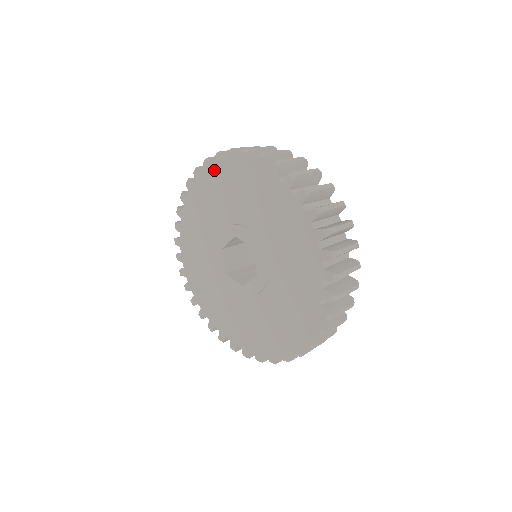
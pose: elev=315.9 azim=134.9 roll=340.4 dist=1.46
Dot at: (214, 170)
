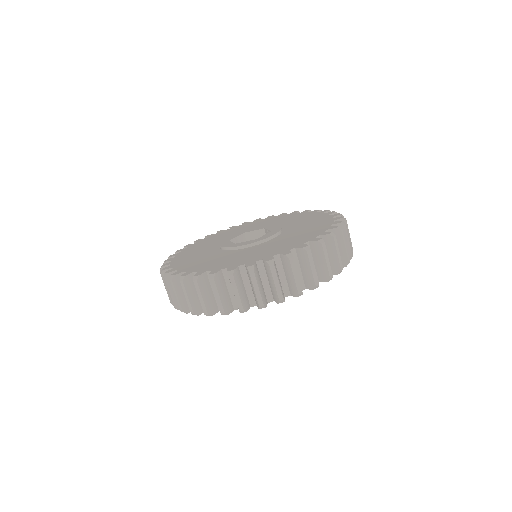
Dot at: occluded
